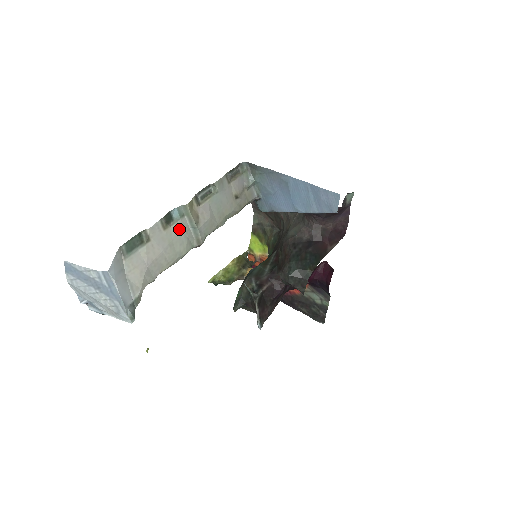
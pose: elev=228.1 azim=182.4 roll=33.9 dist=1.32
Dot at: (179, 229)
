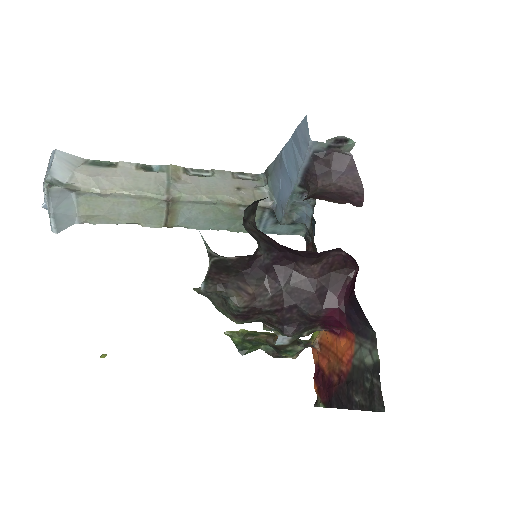
Dot at: (152, 176)
